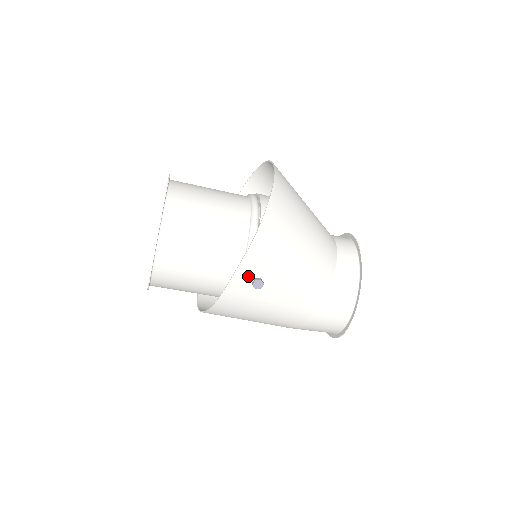
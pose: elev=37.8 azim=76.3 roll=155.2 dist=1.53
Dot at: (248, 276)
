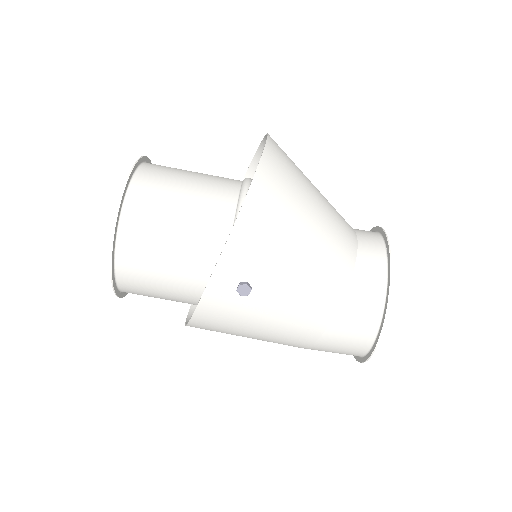
Dot at: (230, 279)
